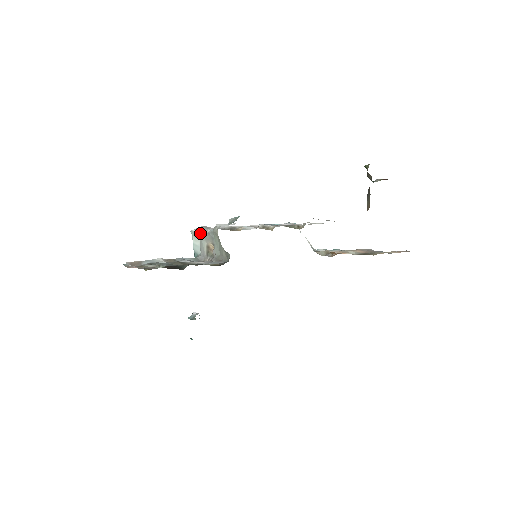
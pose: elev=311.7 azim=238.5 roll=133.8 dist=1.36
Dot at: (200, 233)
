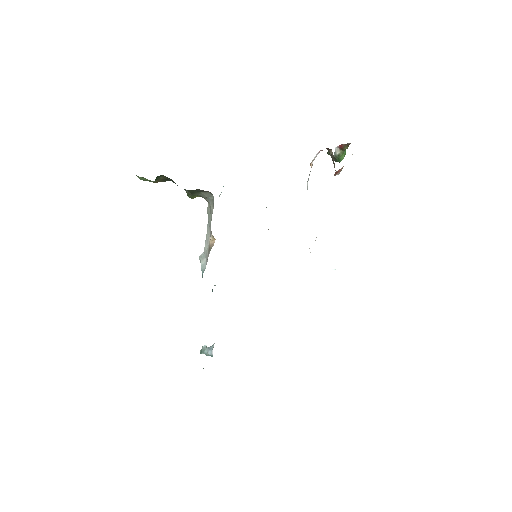
Dot at: (204, 247)
